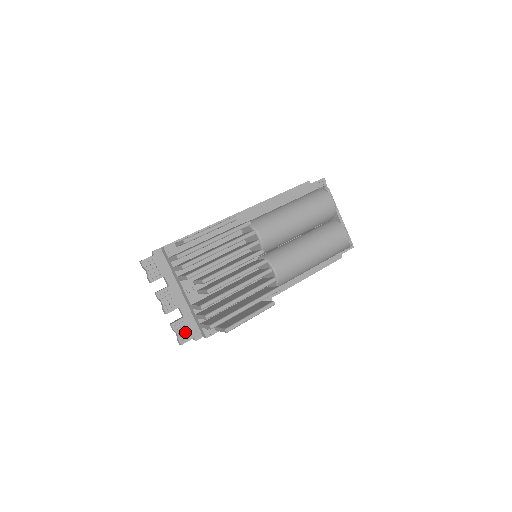
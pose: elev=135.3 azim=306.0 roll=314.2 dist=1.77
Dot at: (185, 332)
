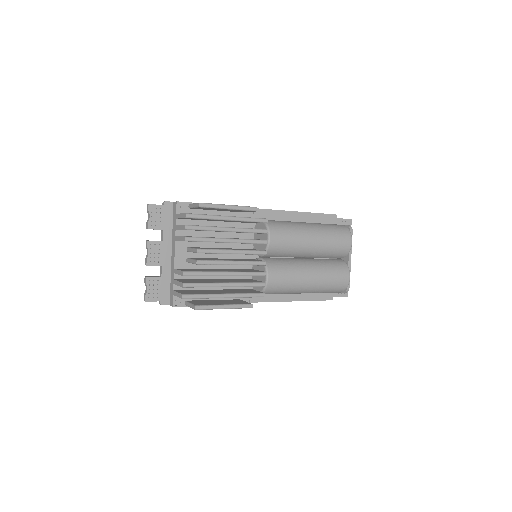
Dot at: (155, 291)
